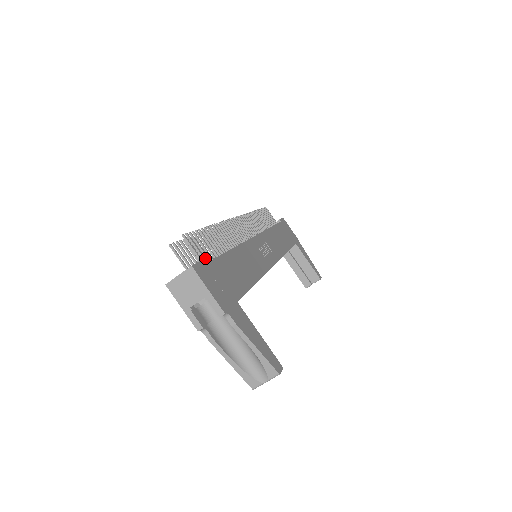
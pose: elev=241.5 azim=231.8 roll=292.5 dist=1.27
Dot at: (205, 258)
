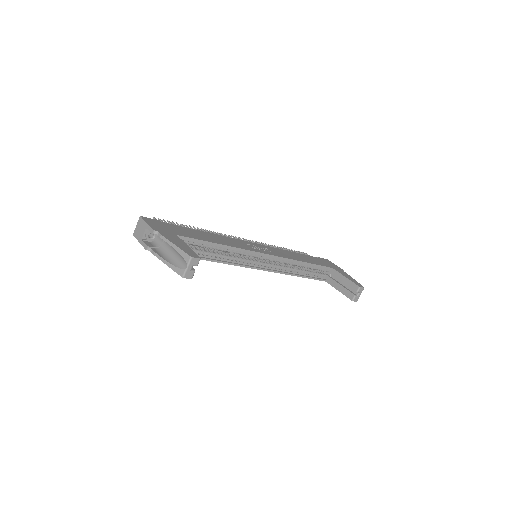
Dot at: occluded
